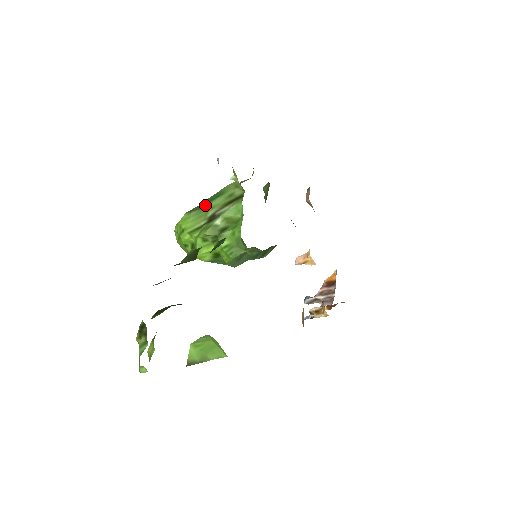
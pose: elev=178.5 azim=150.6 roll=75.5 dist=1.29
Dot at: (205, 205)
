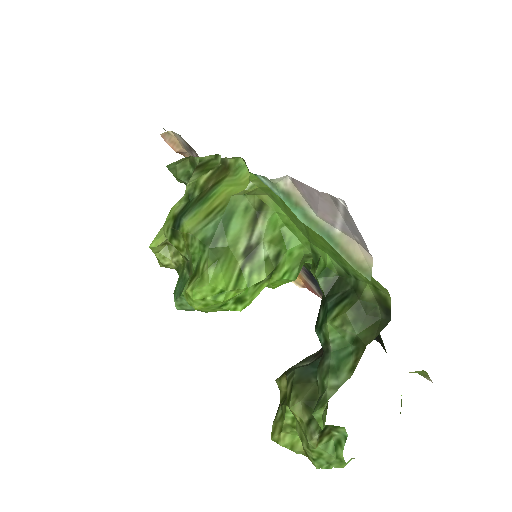
Dot at: (222, 241)
